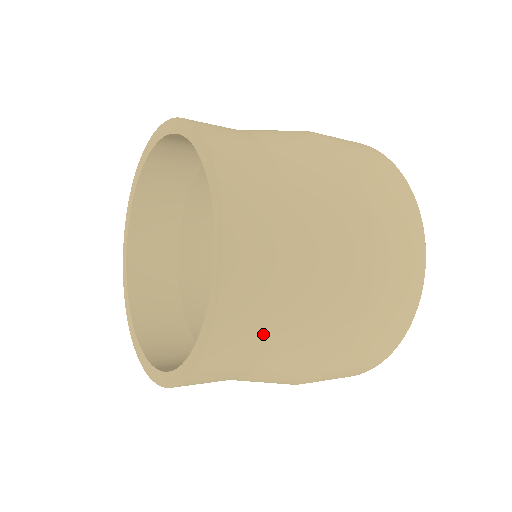
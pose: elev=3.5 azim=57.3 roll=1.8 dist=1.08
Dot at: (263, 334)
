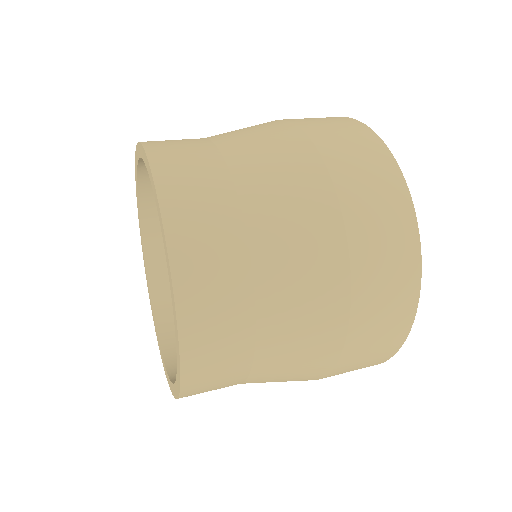
Dot at: (236, 371)
